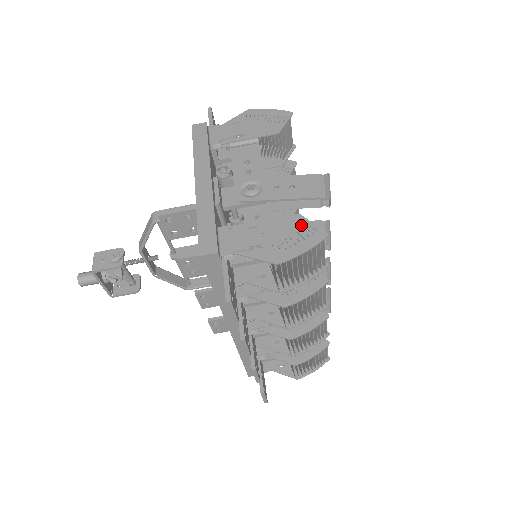
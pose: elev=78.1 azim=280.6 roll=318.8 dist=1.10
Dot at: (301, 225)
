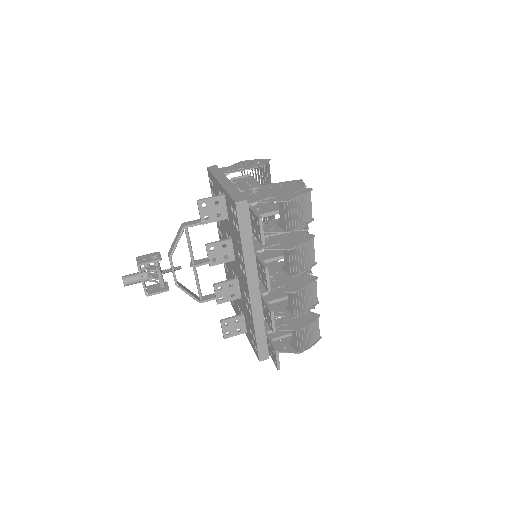
Dot at: (294, 188)
